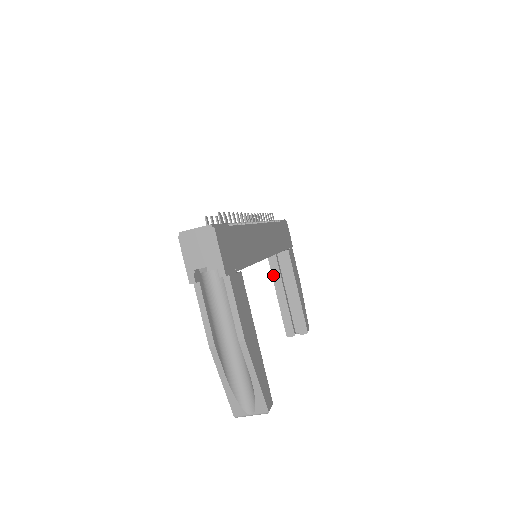
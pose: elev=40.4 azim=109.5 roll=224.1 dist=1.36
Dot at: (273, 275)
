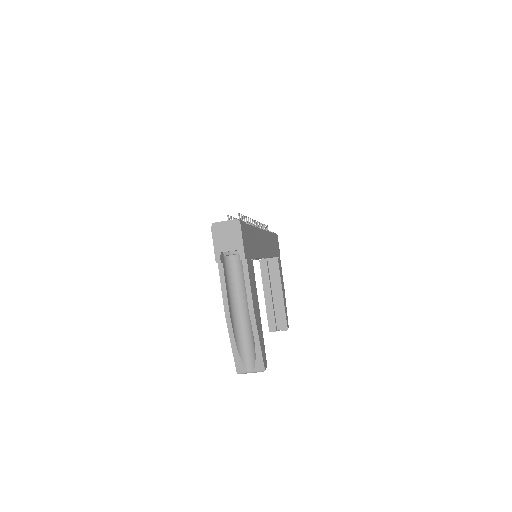
Dot at: (263, 278)
